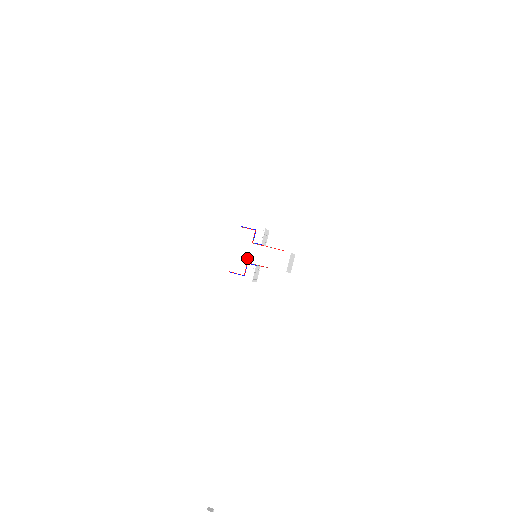
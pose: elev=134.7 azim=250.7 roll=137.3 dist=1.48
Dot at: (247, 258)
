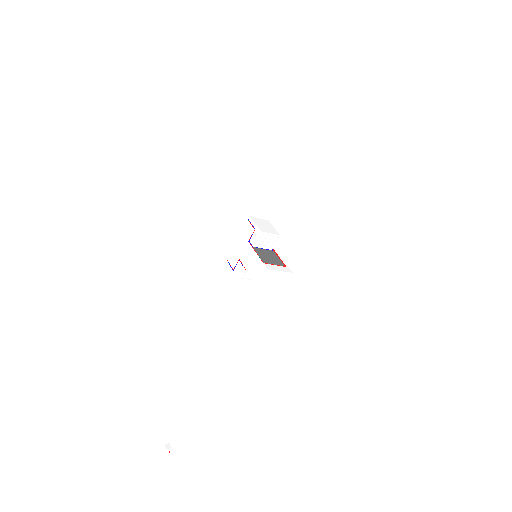
Dot at: (240, 254)
